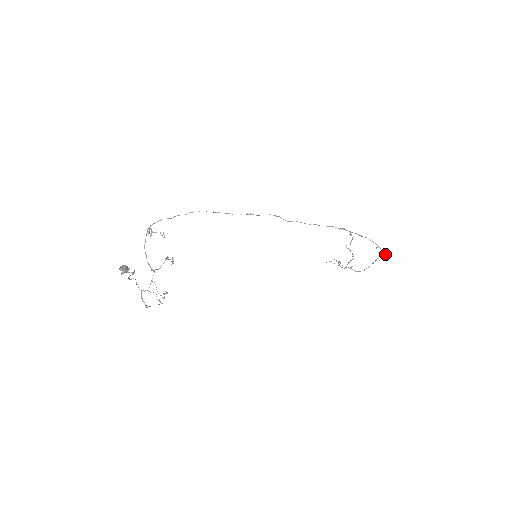
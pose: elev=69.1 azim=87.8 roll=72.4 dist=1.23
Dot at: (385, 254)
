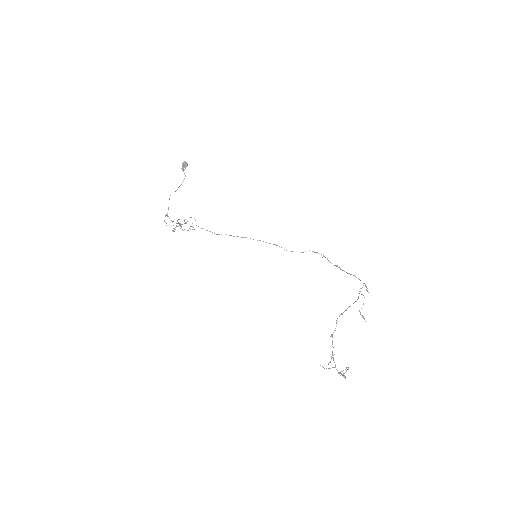
Dot at: (366, 286)
